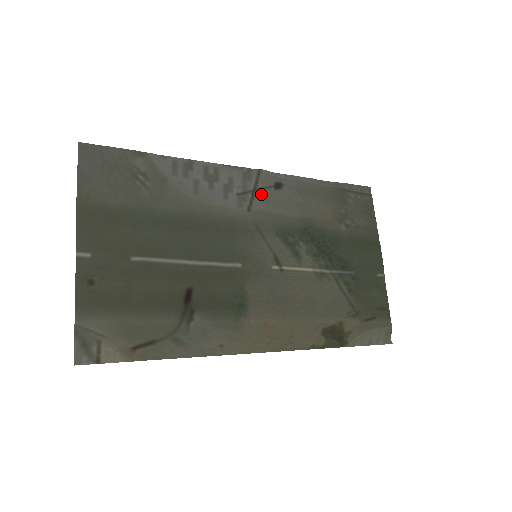
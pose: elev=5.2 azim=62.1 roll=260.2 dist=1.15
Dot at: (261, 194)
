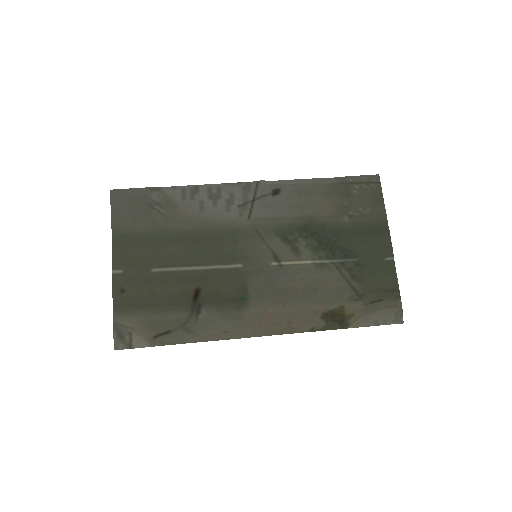
Dot at: (259, 202)
